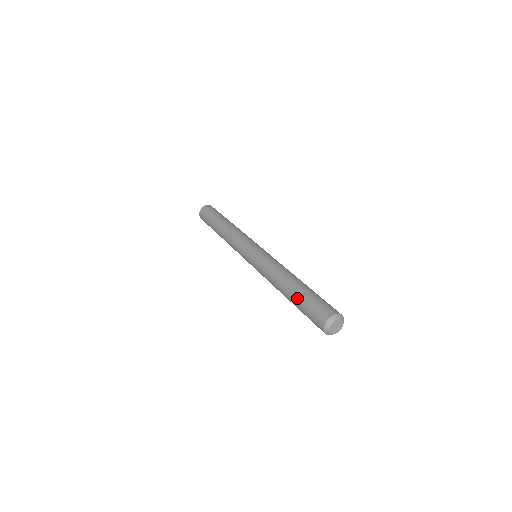
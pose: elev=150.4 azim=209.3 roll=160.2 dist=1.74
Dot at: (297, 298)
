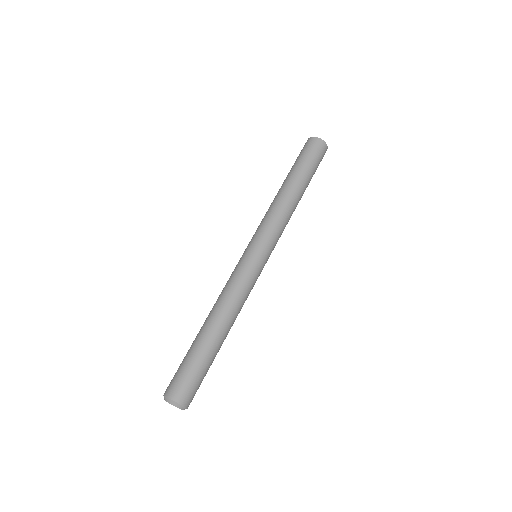
Dot at: (198, 348)
